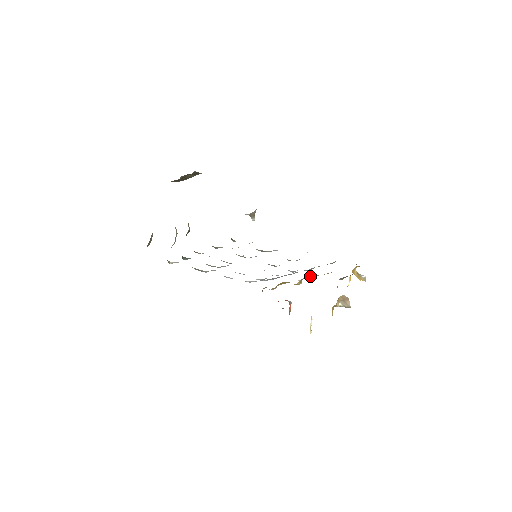
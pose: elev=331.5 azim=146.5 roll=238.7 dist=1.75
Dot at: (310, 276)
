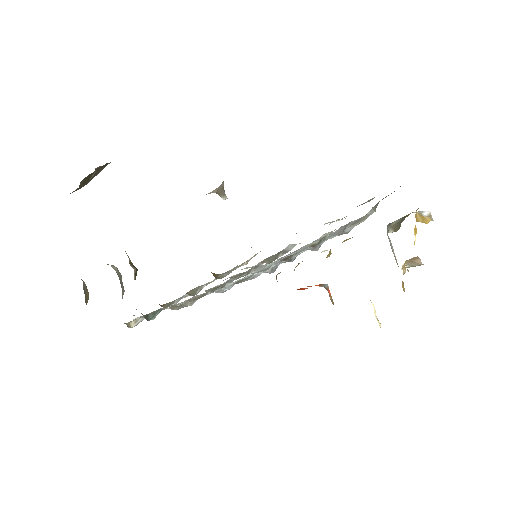
Dot at: occluded
